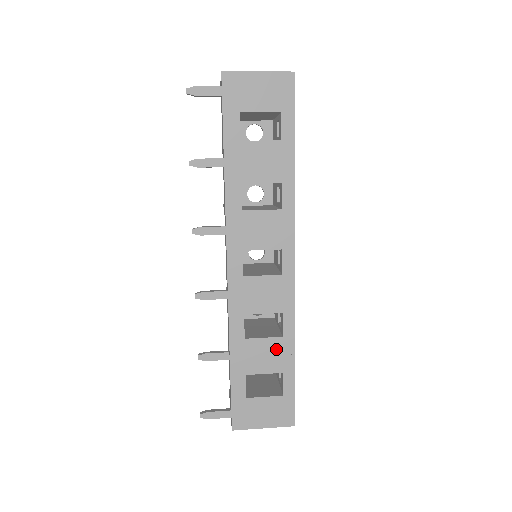
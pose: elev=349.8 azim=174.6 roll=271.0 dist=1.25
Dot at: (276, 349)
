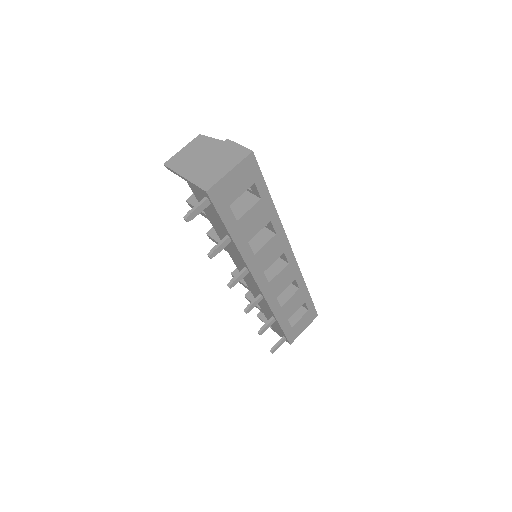
Dot at: (298, 296)
